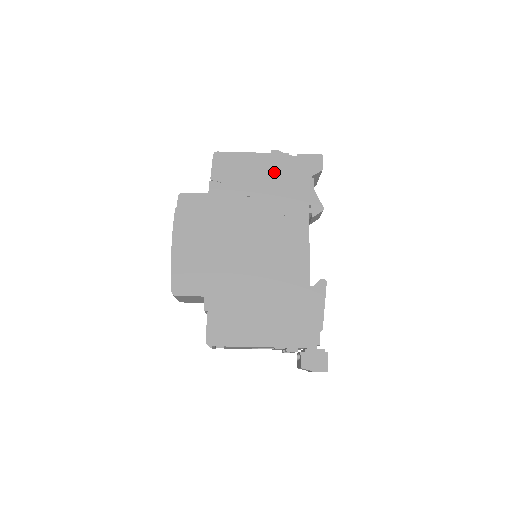
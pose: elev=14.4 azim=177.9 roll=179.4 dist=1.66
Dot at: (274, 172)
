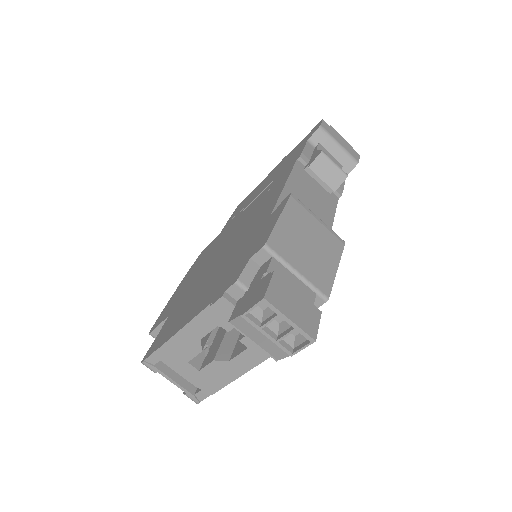
Dot at: occluded
